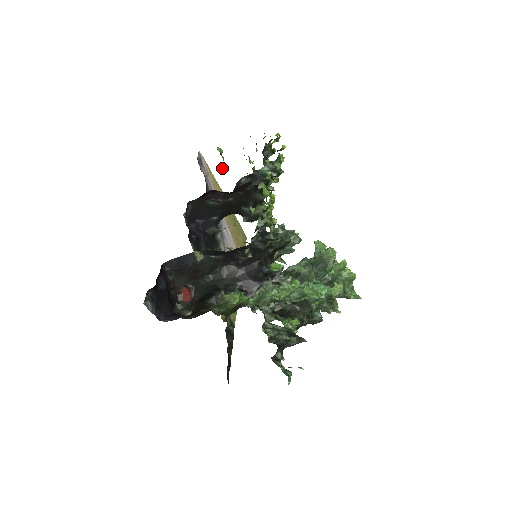
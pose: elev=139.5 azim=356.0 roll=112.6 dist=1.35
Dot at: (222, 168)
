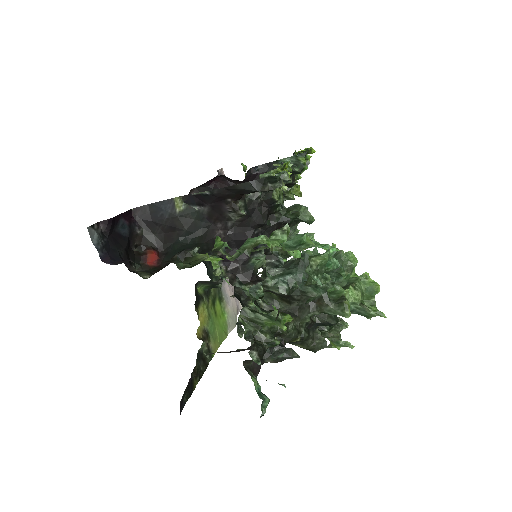
Dot at: occluded
